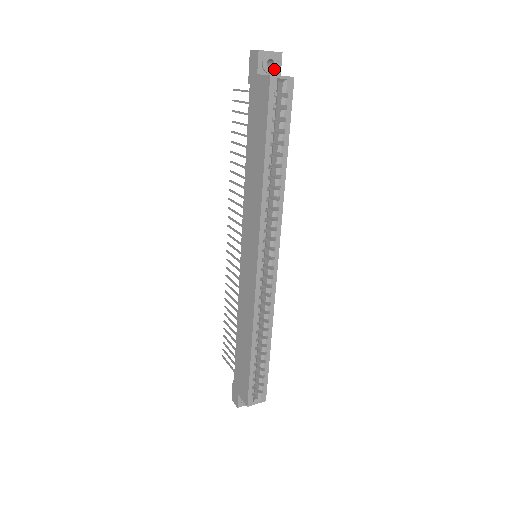
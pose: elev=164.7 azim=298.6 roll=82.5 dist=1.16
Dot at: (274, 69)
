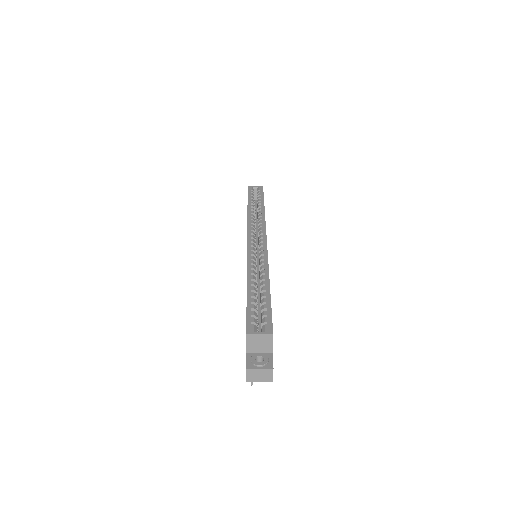
Dot at: occluded
